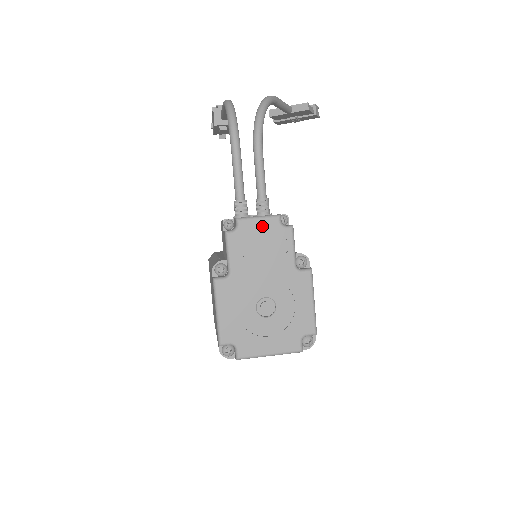
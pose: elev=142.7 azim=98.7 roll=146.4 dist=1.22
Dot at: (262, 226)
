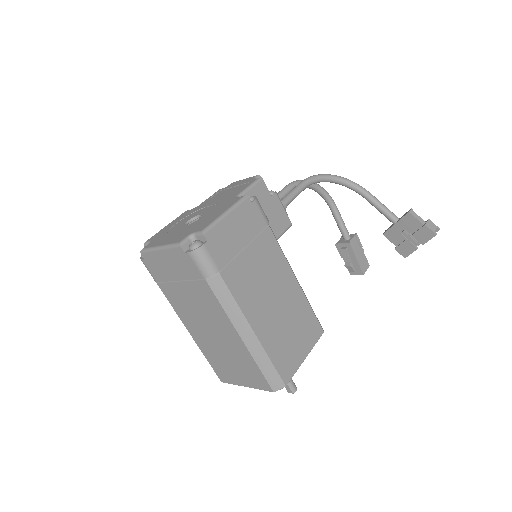
Dot at: (242, 182)
